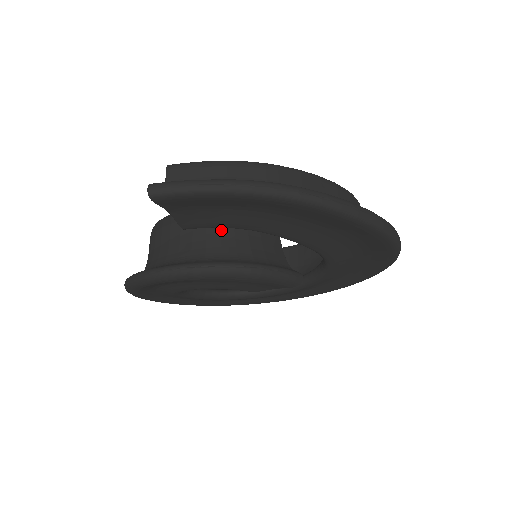
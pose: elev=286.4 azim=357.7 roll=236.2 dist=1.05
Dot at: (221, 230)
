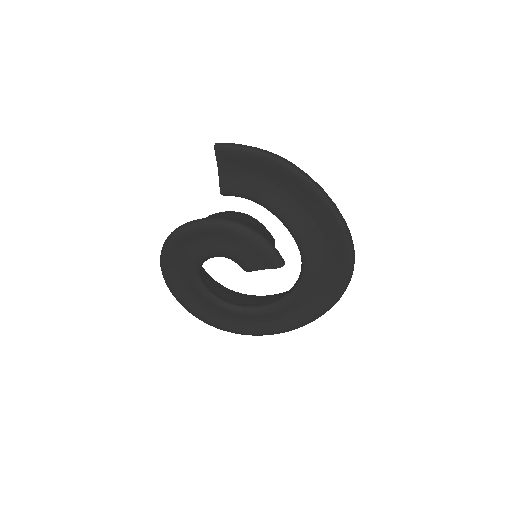
Dot at: (240, 219)
